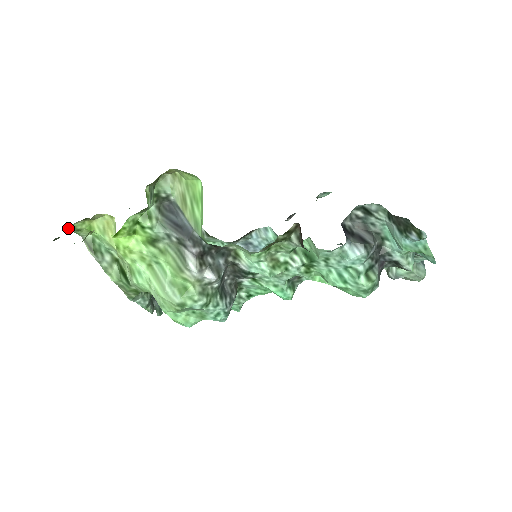
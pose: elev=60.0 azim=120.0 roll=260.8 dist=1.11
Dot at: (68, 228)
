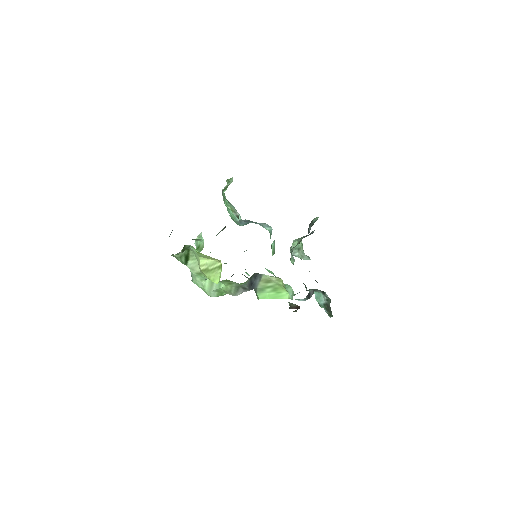
Dot at: occluded
